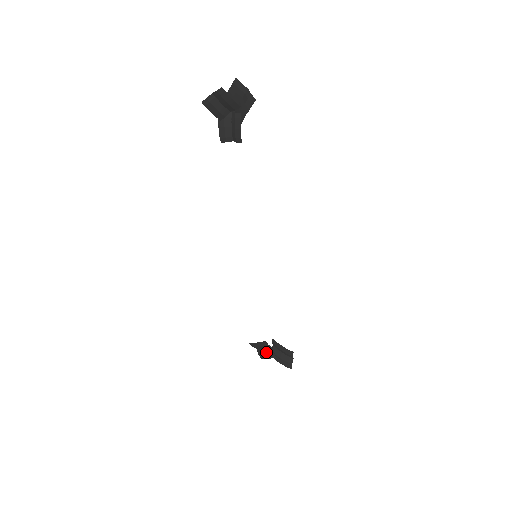
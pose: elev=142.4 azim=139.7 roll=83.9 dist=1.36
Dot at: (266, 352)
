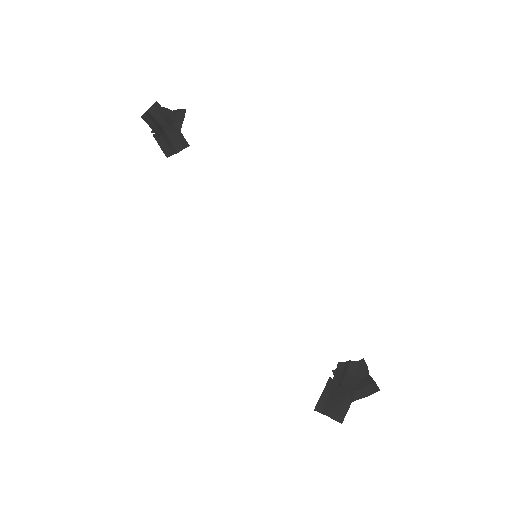
Dot at: (340, 399)
